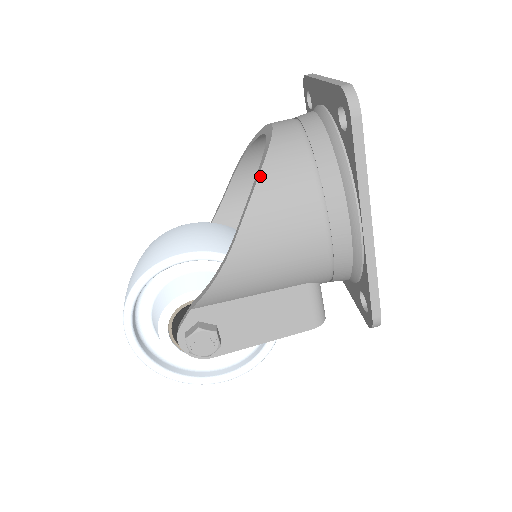
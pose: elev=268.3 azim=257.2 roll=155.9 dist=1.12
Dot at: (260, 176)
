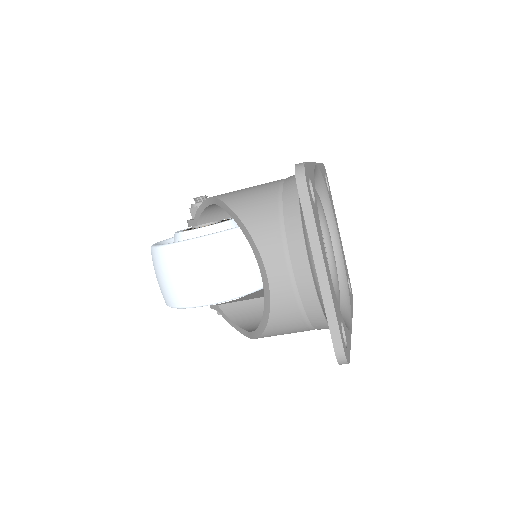
Dot at: (265, 331)
